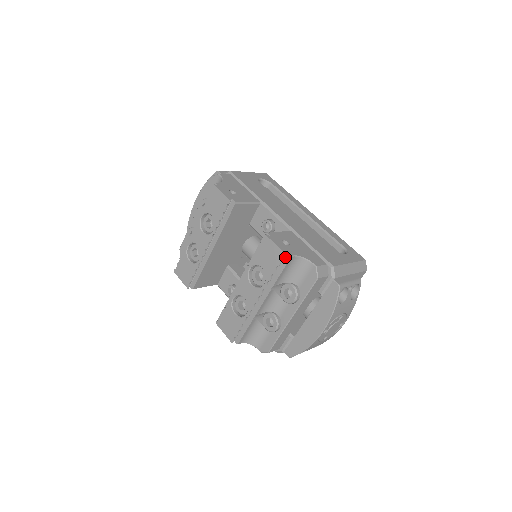
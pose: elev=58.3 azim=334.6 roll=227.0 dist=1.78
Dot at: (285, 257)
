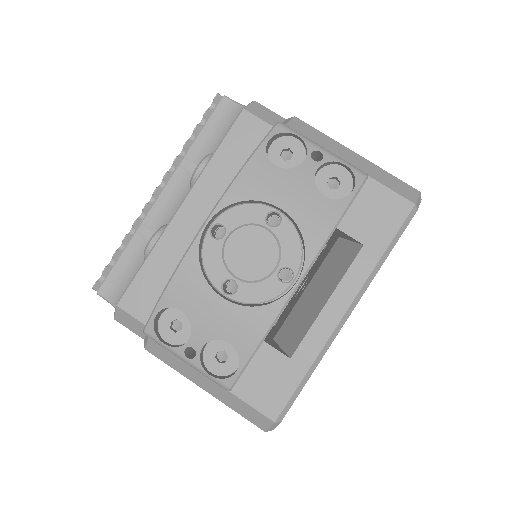
Dot at: (220, 107)
